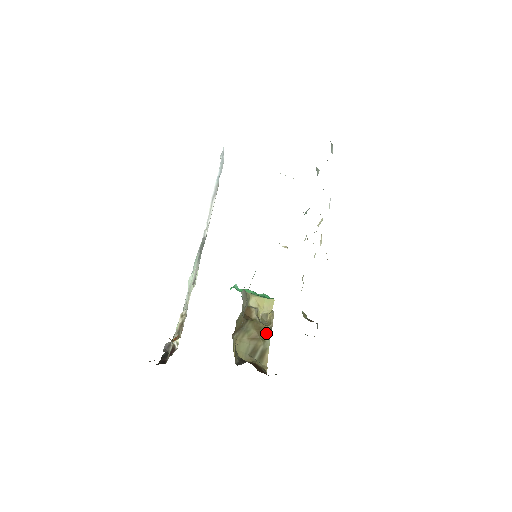
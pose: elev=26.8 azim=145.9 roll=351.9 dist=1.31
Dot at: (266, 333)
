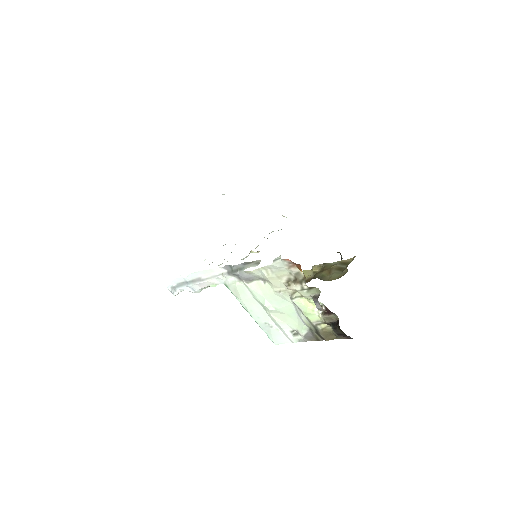
Dot at: (327, 266)
